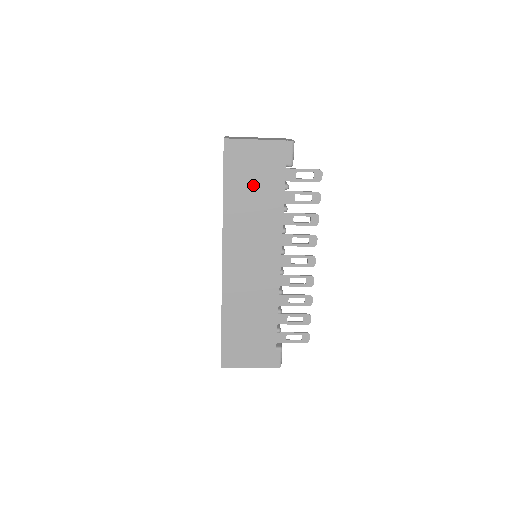
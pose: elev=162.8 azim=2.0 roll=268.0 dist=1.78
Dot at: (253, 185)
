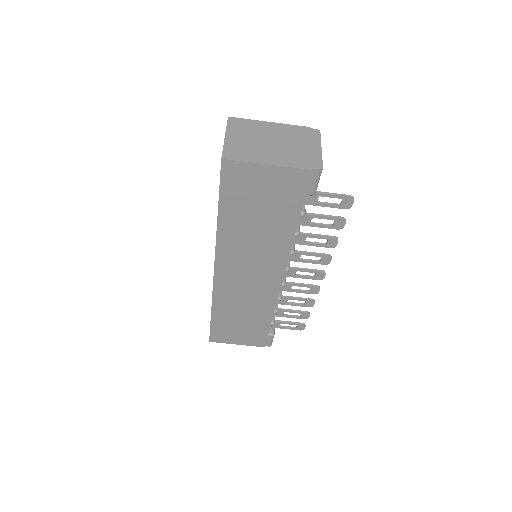
Dot at: (258, 211)
